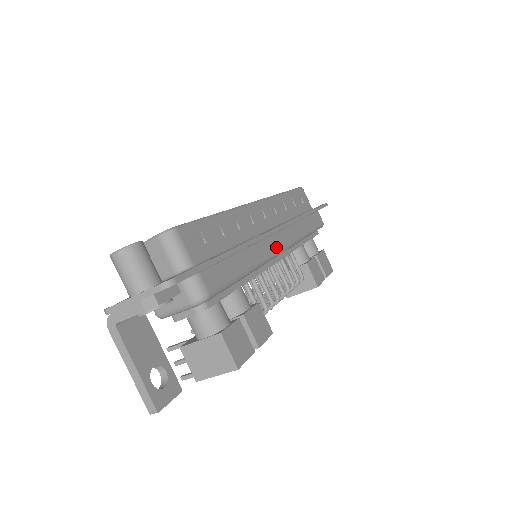
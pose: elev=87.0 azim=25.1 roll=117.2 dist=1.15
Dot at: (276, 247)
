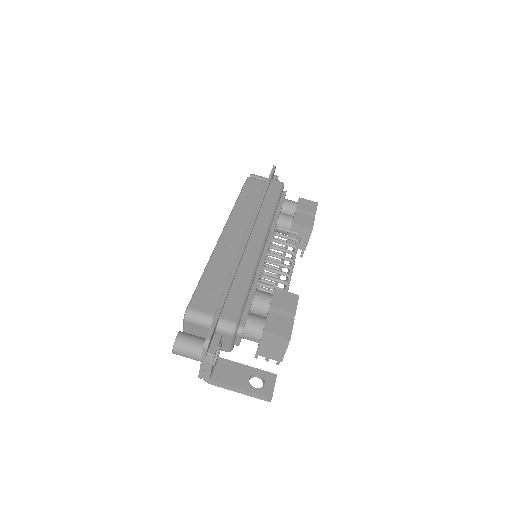
Dot at: (258, 244)
